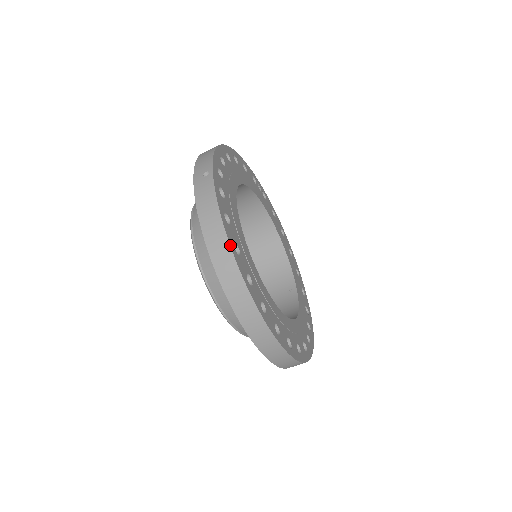
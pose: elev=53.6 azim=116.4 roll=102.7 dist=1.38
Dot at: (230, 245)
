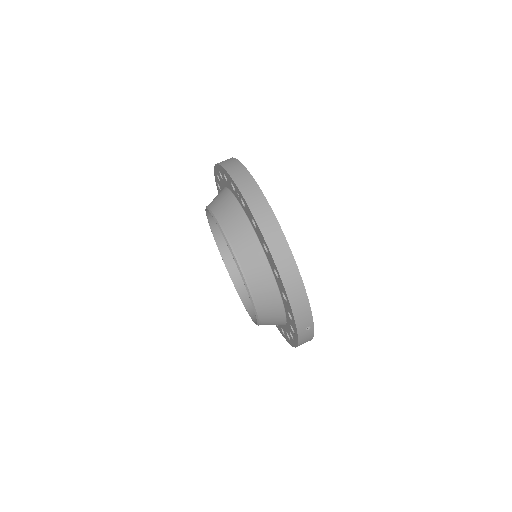
Dot at: occluded
